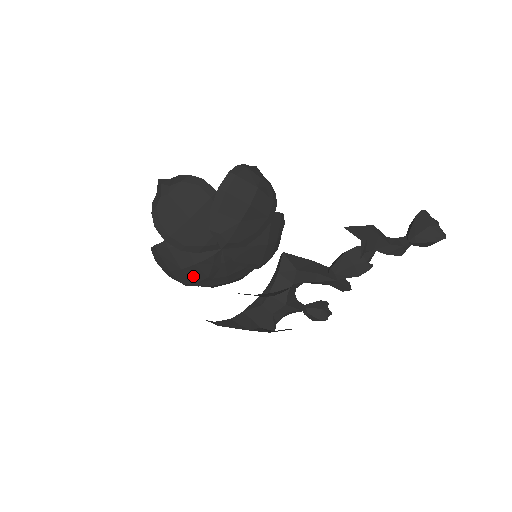
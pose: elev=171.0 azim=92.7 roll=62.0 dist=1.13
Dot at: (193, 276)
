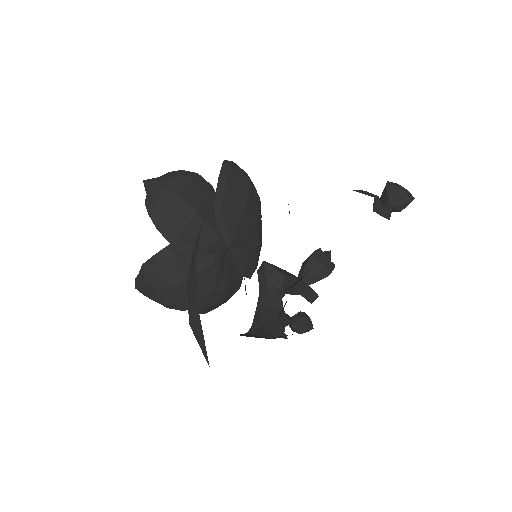
Dot at: (199, 289)
